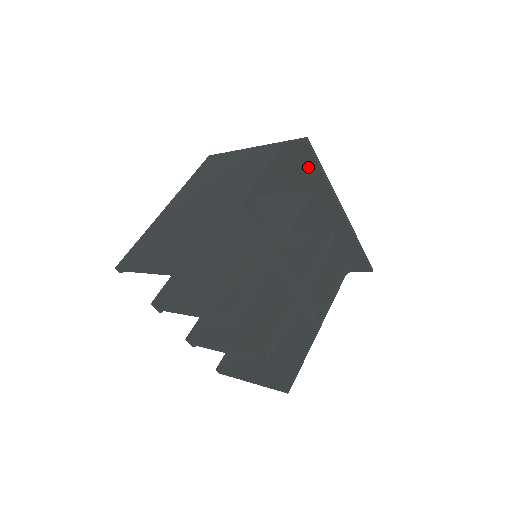
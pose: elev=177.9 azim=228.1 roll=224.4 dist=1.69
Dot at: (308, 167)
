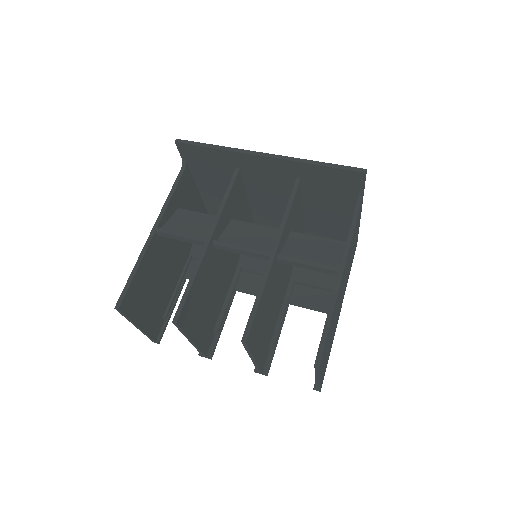
Dot at: (206, 155)
